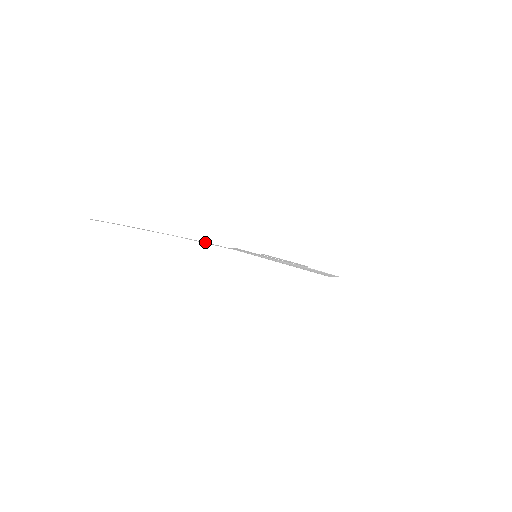
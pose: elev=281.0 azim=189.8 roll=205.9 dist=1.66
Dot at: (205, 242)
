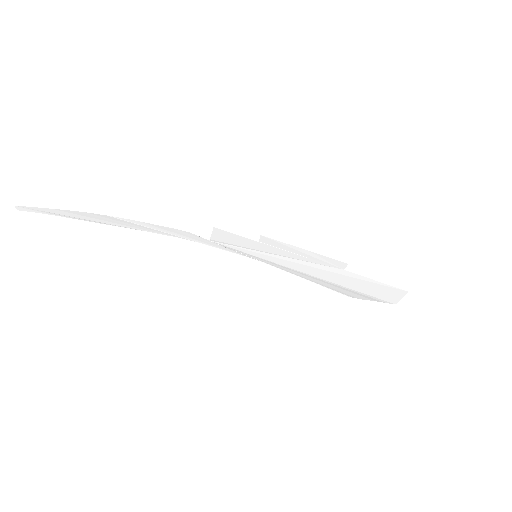
Dot at: (172, 228)
